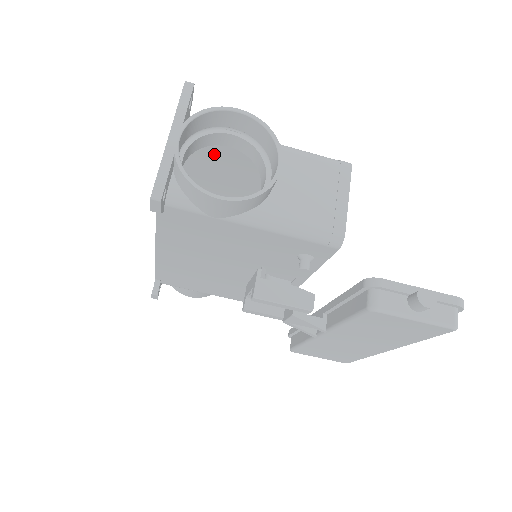
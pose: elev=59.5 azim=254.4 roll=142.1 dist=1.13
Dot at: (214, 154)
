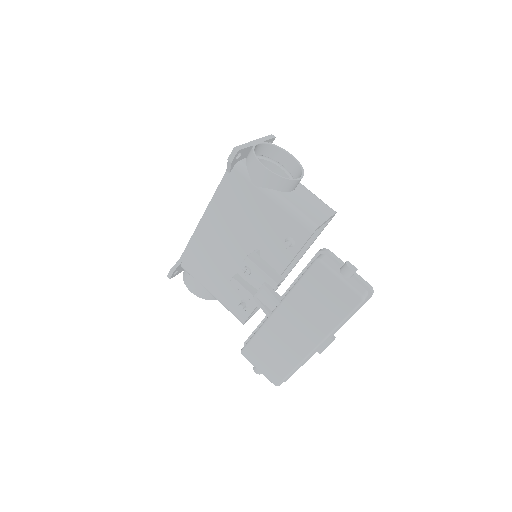
Dot at: occluded
